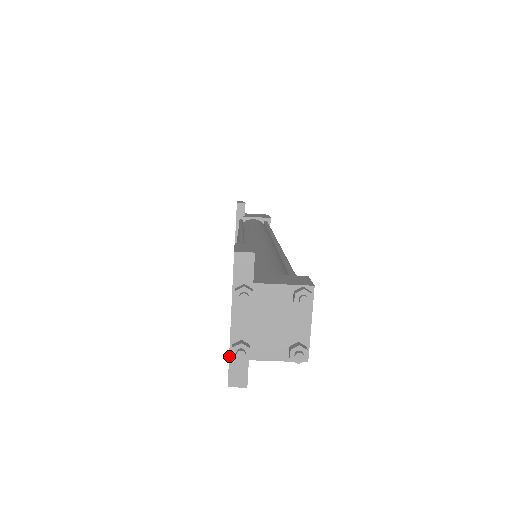
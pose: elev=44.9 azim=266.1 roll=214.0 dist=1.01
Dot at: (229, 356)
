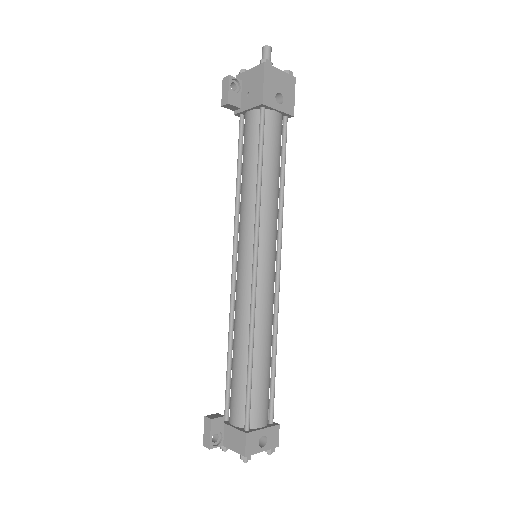
Dot at: occluded
